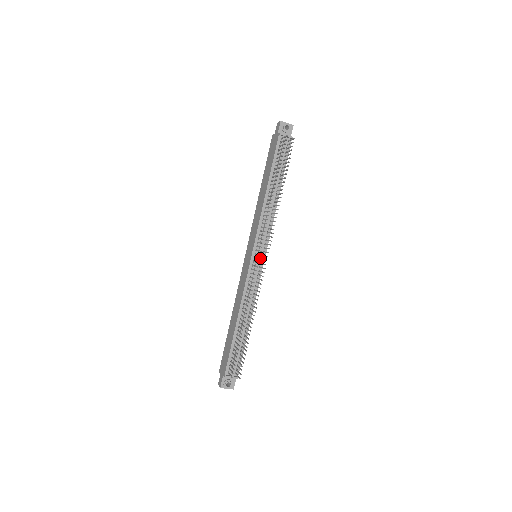
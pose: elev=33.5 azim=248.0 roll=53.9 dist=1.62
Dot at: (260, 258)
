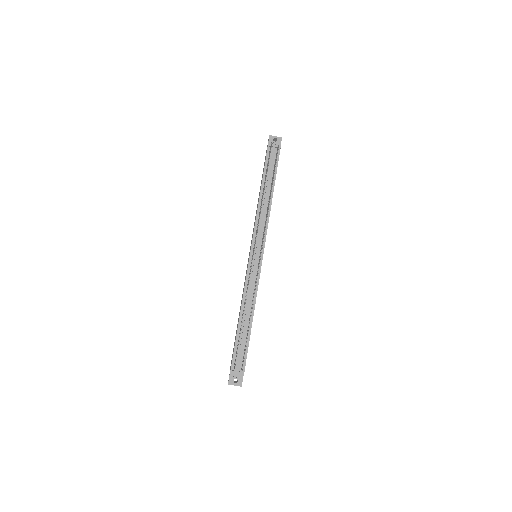
Dot at: (258, 256)
